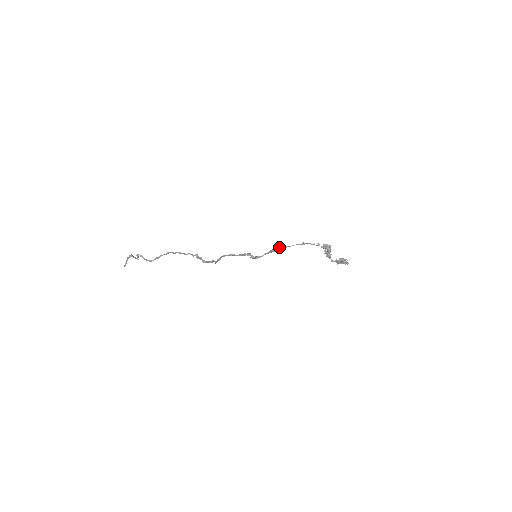
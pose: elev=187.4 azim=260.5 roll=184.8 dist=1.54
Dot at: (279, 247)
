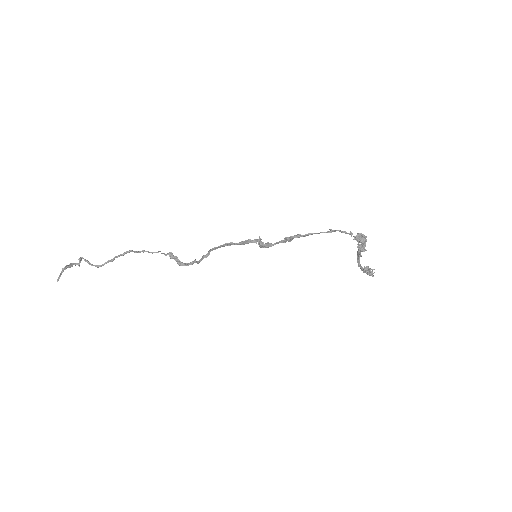
Dot at: (298, 234)
